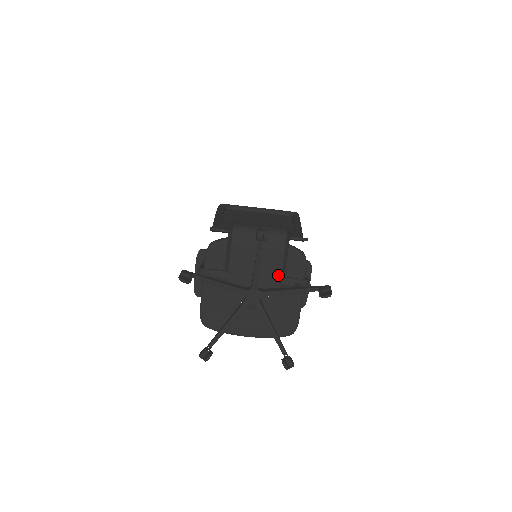
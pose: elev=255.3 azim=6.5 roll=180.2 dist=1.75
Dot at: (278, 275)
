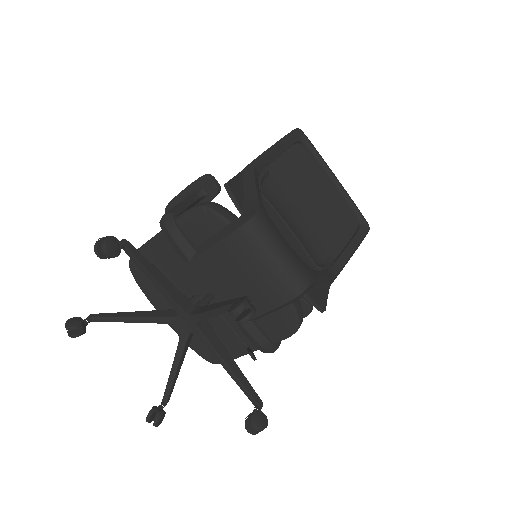
Dot at: occluded
